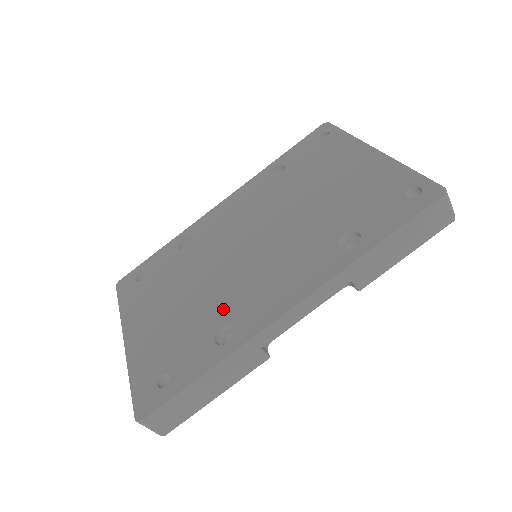
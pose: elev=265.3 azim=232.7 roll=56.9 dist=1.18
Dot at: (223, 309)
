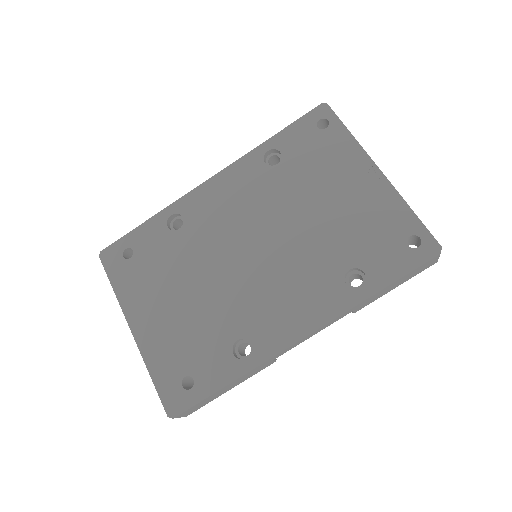
Dot at: (236, 321)
